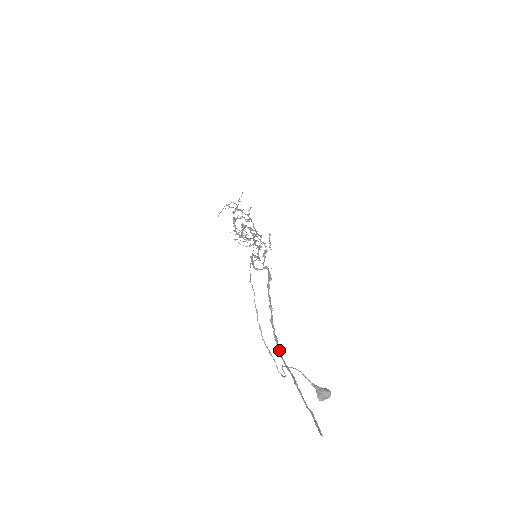
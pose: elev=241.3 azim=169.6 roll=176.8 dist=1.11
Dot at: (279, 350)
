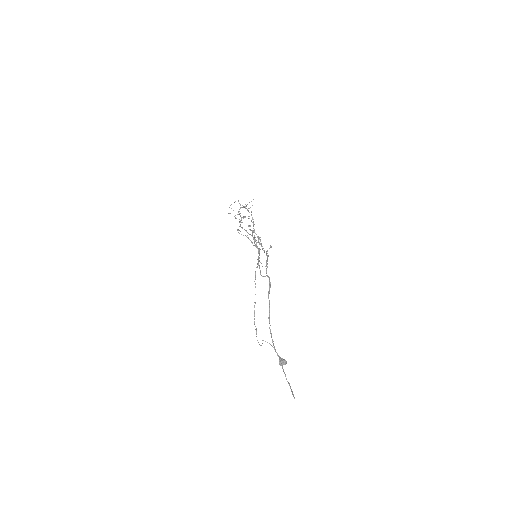
Dot at: (272, 340)
